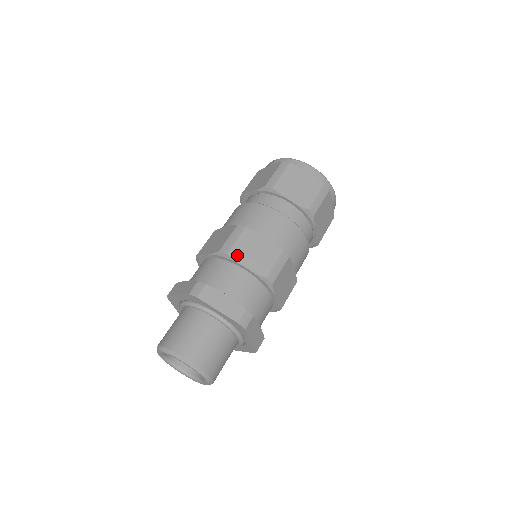
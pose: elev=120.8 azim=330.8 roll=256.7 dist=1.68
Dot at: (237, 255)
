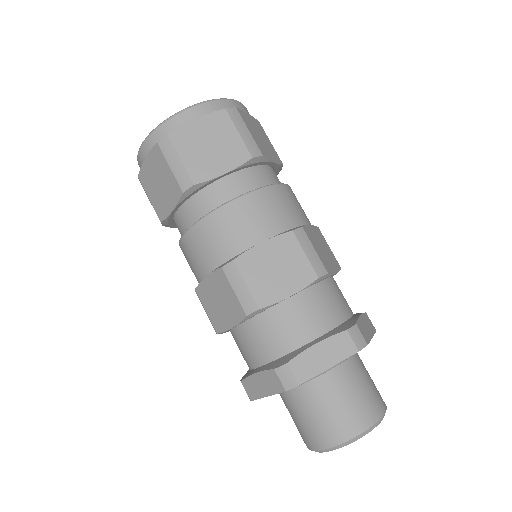
Dot at: (268, 297)
